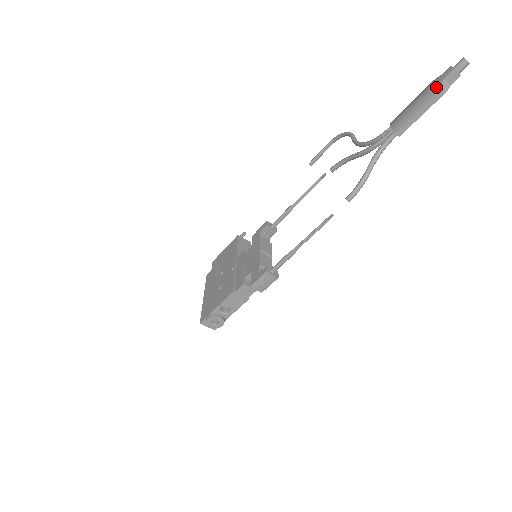
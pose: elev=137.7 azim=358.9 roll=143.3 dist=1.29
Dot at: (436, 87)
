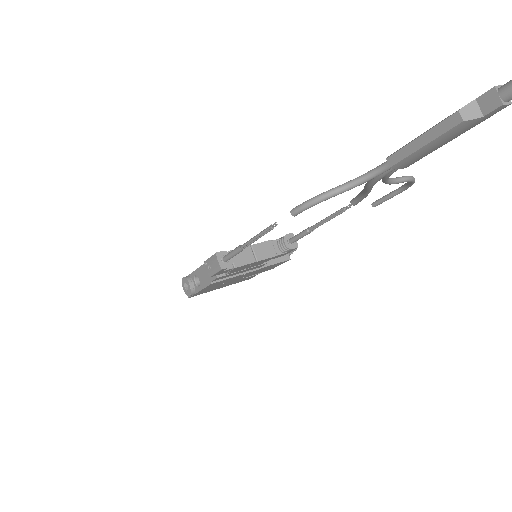
Dot at: occluded
